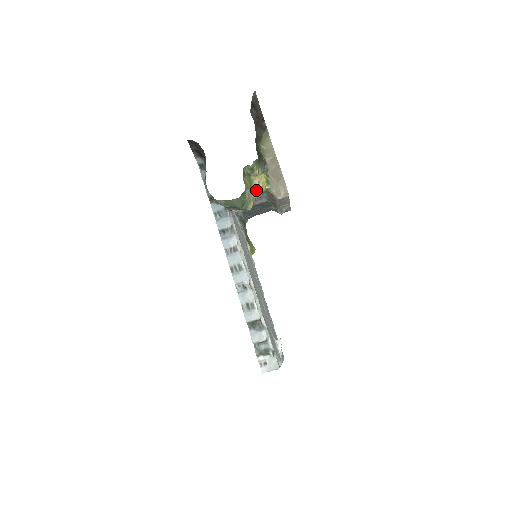
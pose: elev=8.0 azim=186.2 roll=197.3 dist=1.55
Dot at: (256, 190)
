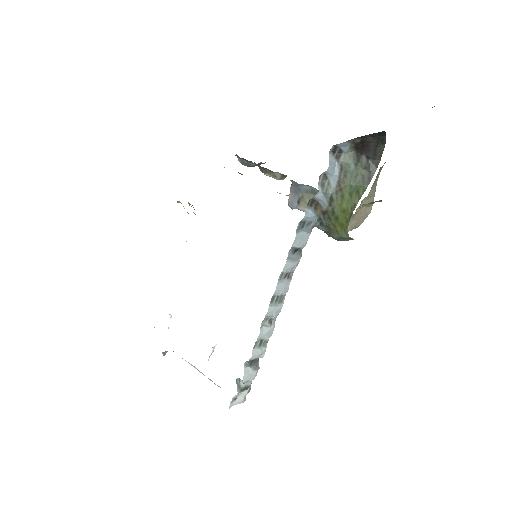
Dot at: occluded
